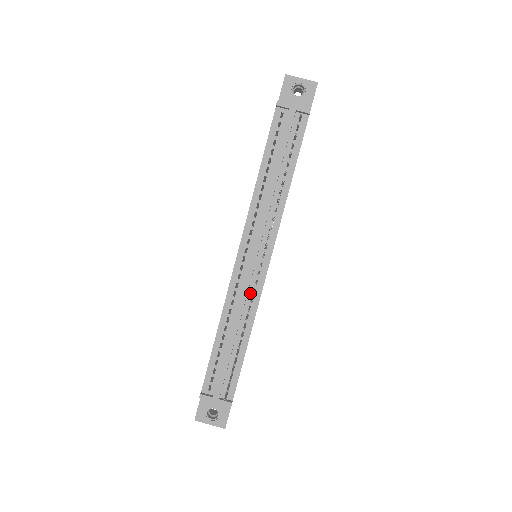
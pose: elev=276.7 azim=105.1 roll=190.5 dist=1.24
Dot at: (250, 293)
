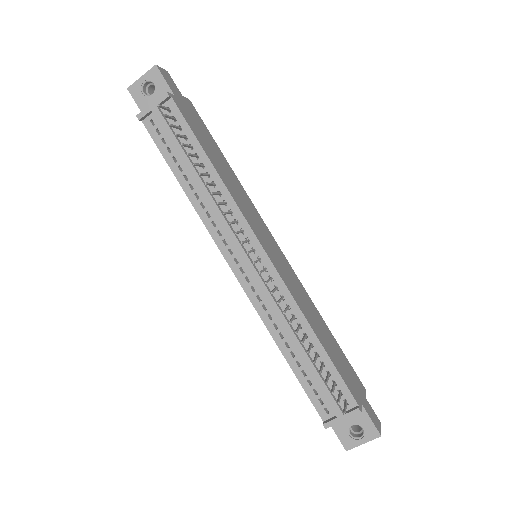
Dot at: (276, 294)
